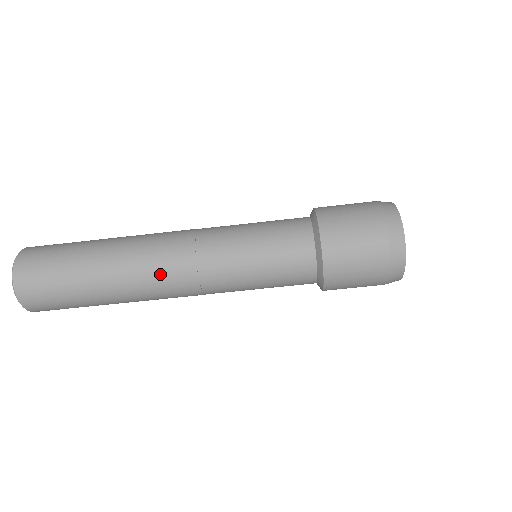
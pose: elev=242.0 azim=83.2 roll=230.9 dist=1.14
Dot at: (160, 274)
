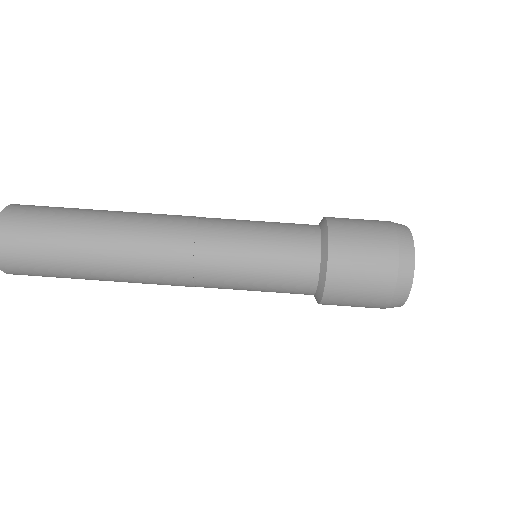
Dot at: (160, 218)
